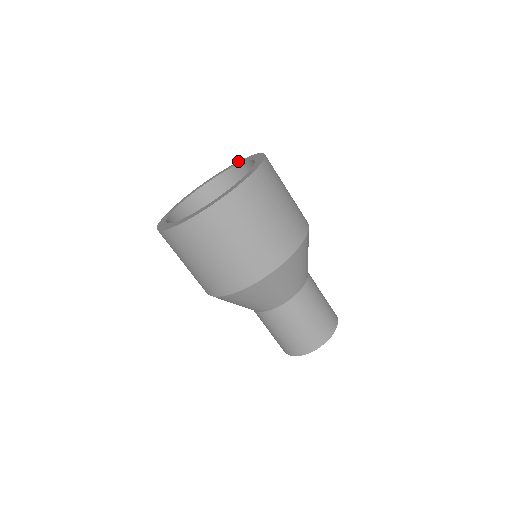
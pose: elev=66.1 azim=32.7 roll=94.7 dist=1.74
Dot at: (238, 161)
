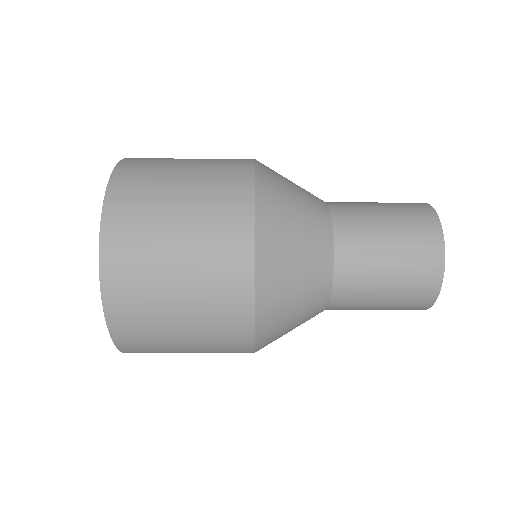
Dot at: occluded
